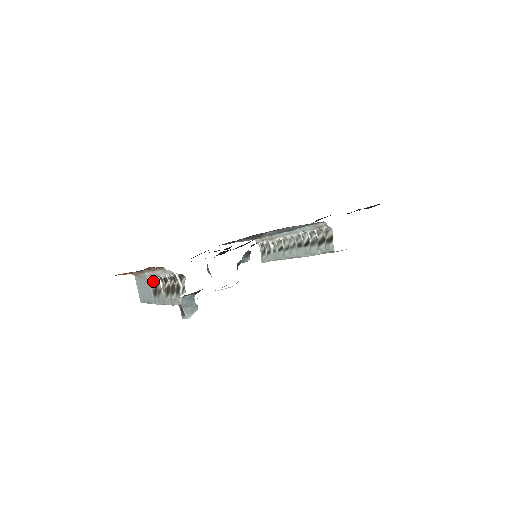
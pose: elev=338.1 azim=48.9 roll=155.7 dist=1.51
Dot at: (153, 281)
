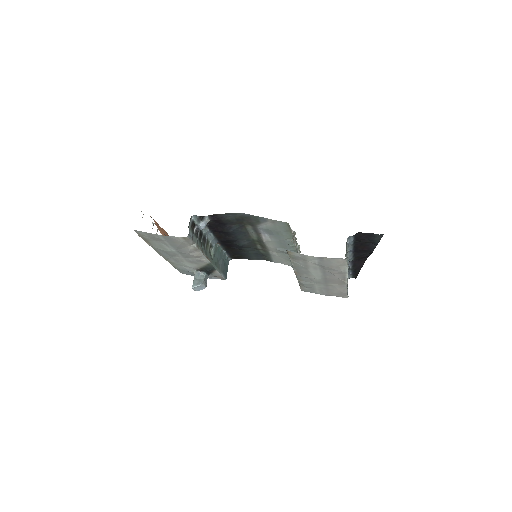
Dot at: occluded
